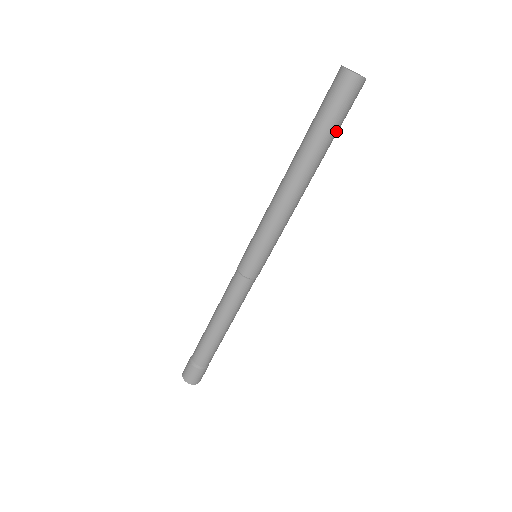
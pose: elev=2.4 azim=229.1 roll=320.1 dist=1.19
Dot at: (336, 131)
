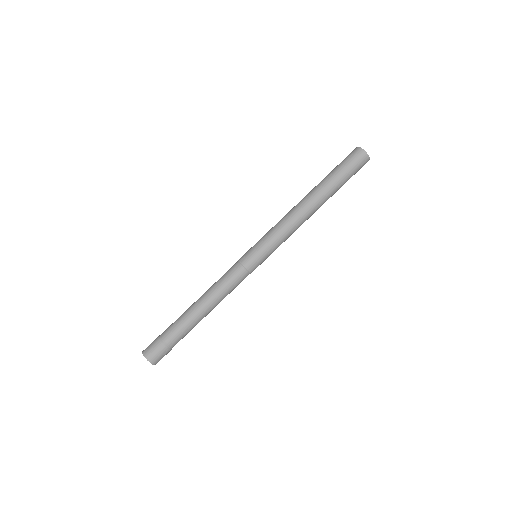
Dot at: (343, 181)
